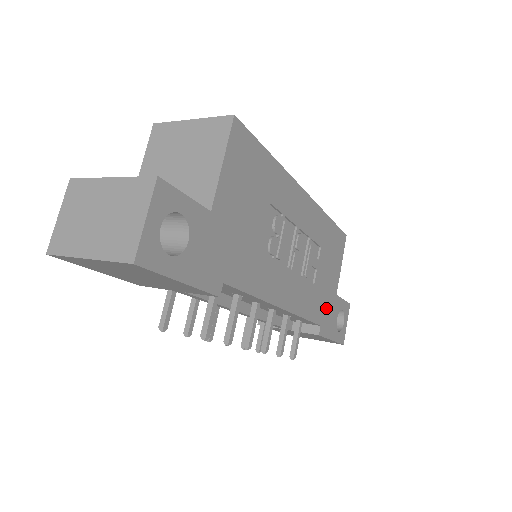
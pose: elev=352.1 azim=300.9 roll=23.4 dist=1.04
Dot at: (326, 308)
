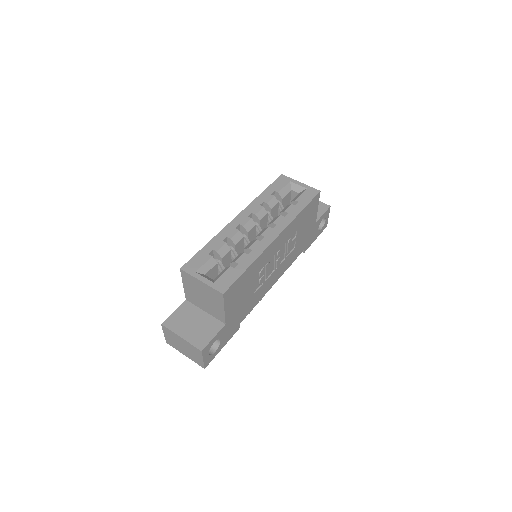
Dot at: (308, 238)
